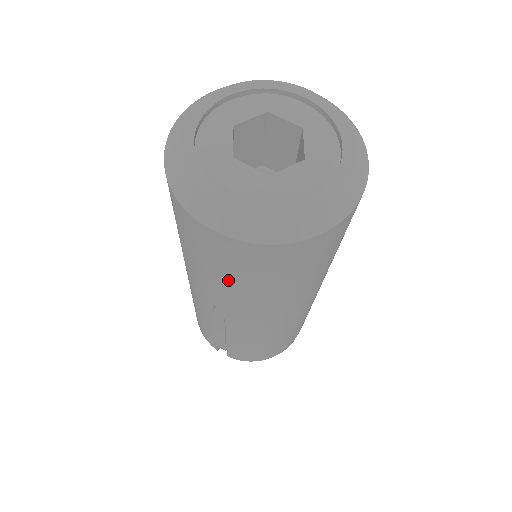
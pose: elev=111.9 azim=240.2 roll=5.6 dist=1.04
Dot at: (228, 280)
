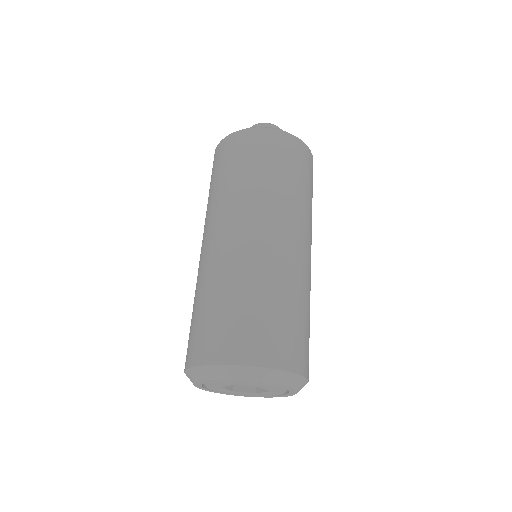
Dot at: occluded
